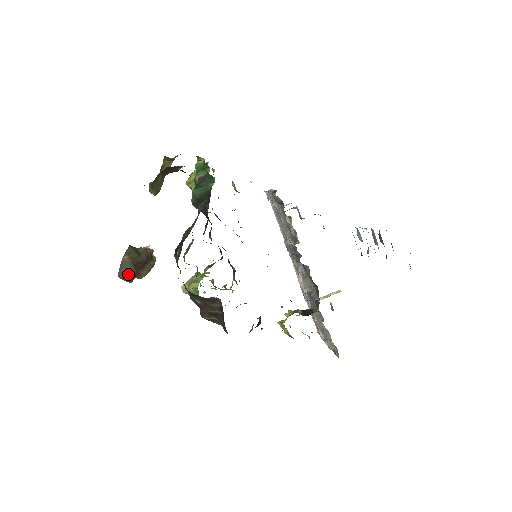
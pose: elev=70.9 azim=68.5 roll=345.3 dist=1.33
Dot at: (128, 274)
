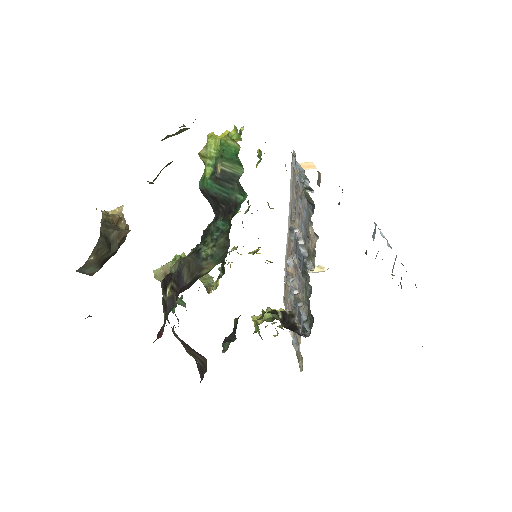
Dot at: (90, 271)
